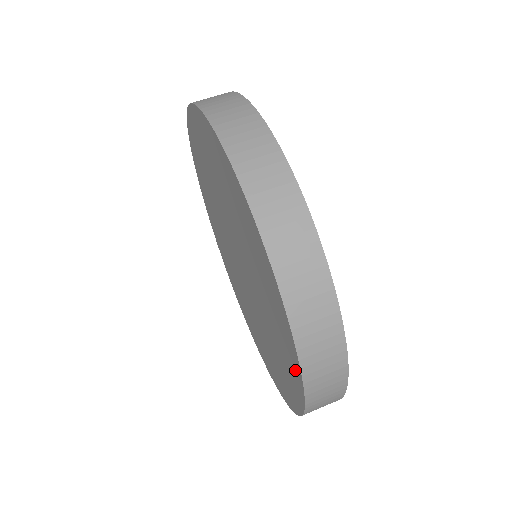
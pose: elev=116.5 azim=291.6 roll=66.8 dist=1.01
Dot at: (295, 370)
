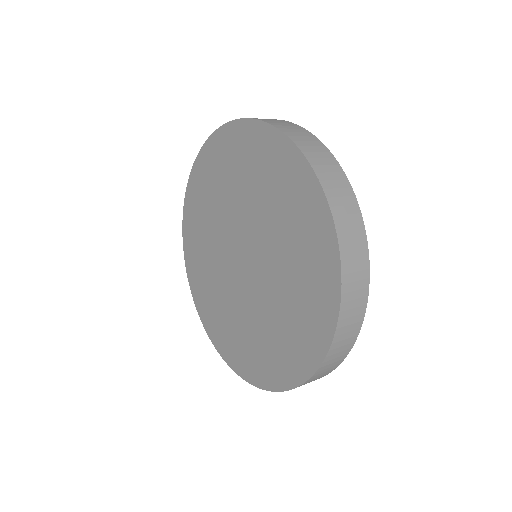
Dot at: (329, 299)
